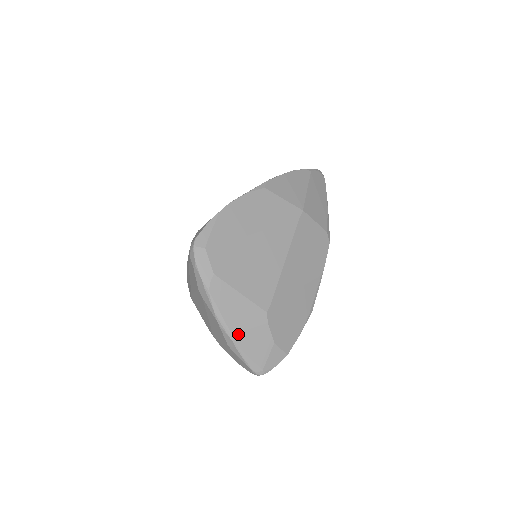
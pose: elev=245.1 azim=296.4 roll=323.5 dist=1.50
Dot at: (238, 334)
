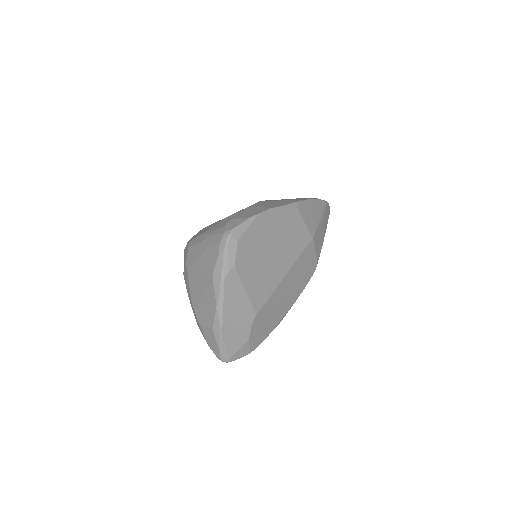
Dot at: (227, 323)
